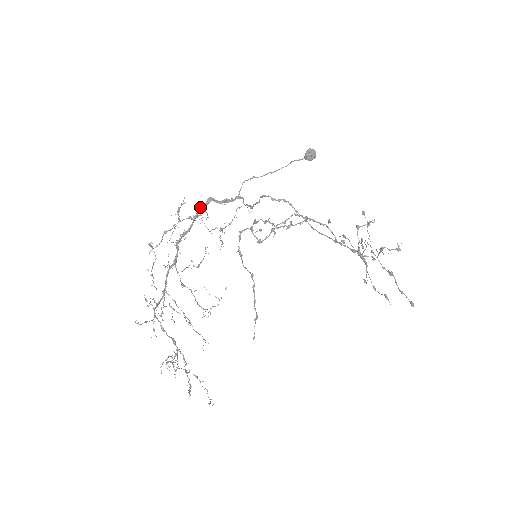
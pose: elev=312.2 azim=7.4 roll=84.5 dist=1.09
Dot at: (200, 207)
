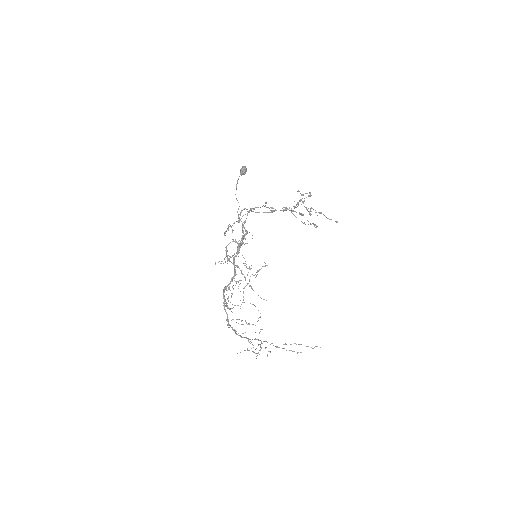
Dot at: (236, 256)
